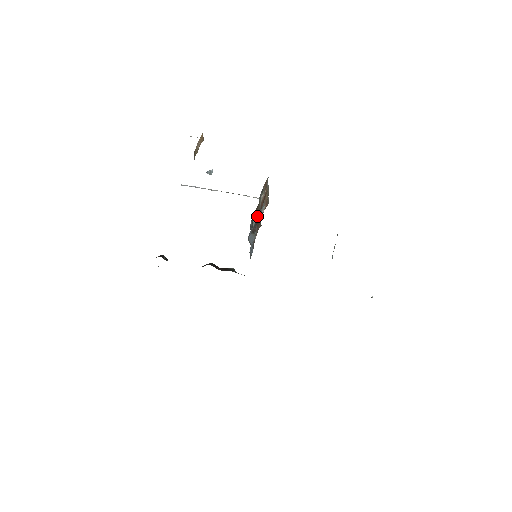
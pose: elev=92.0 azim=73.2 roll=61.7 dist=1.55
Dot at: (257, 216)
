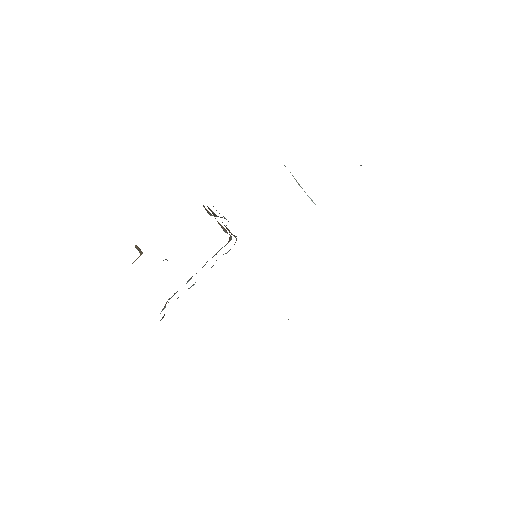
Dot at: occluded
